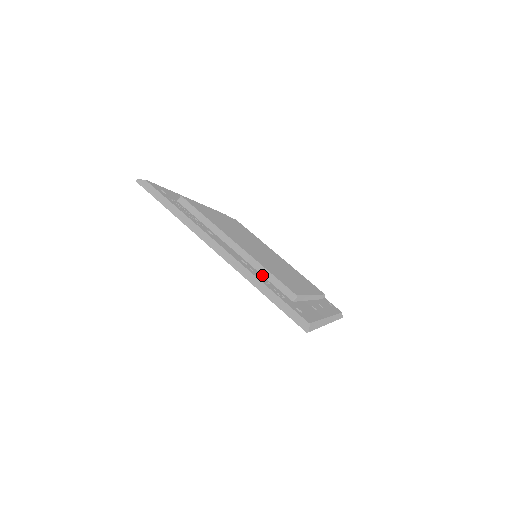
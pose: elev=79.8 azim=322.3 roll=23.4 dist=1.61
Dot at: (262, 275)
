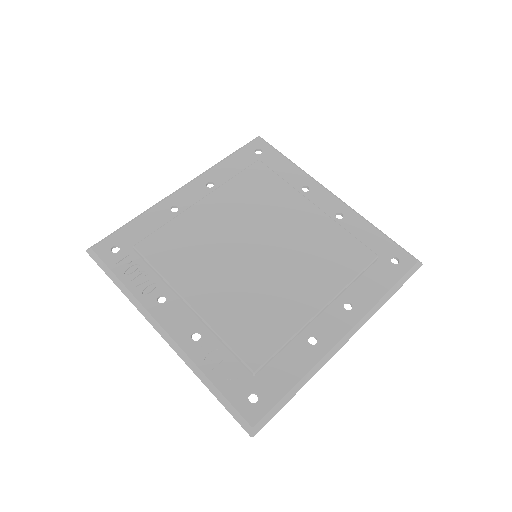
Dot at: (221, 343)
